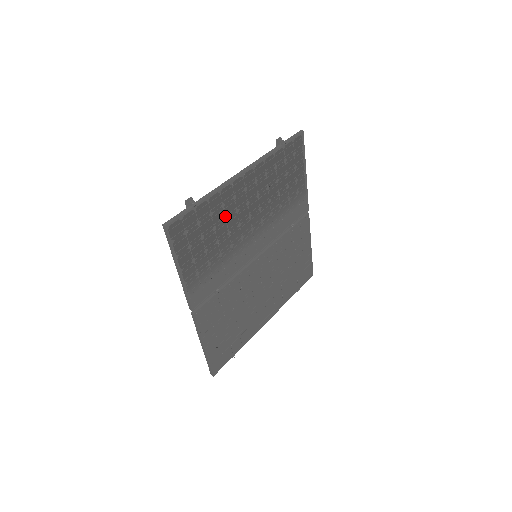
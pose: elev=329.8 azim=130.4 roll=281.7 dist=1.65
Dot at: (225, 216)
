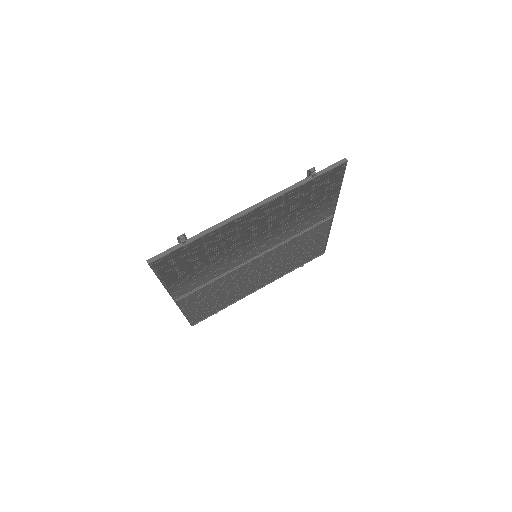
Dot at: (223, 241)
